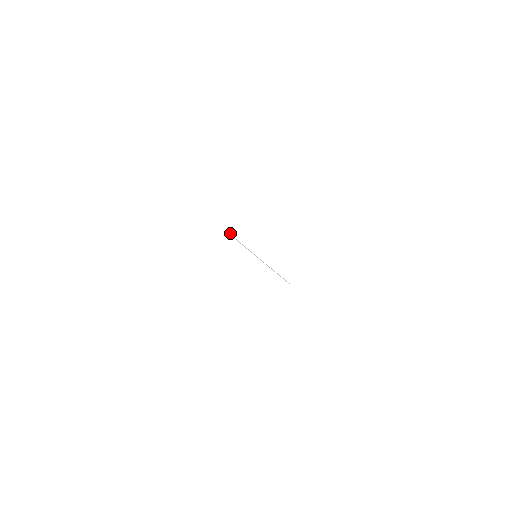
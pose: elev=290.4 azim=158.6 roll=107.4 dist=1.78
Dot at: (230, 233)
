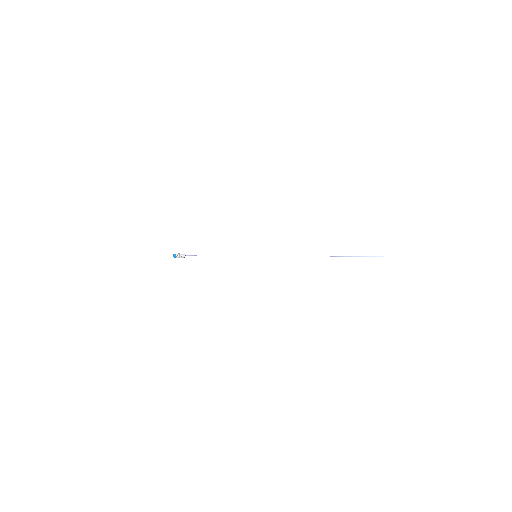
Dot at: (175, 256)
